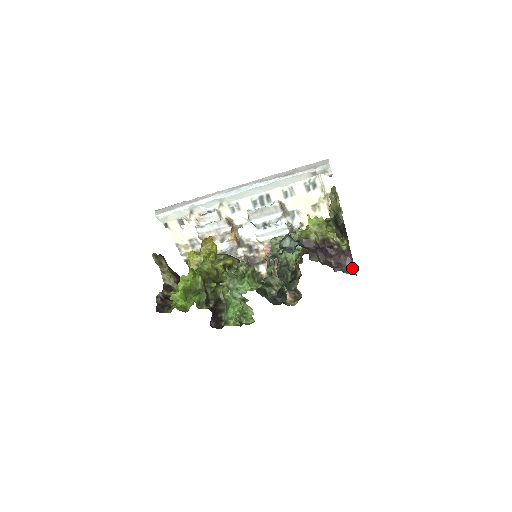
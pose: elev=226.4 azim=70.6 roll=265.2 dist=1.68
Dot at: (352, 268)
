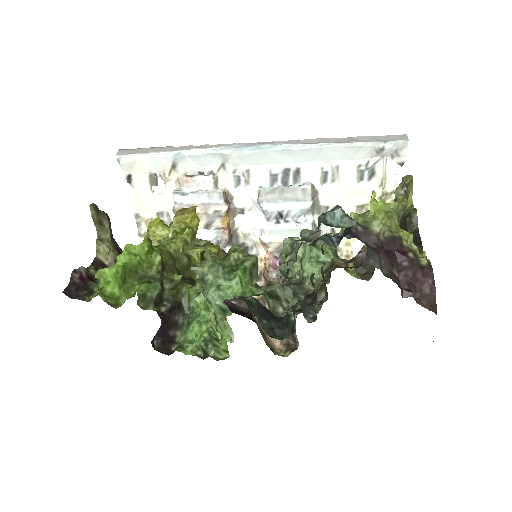
Dot at: (431, 299)
